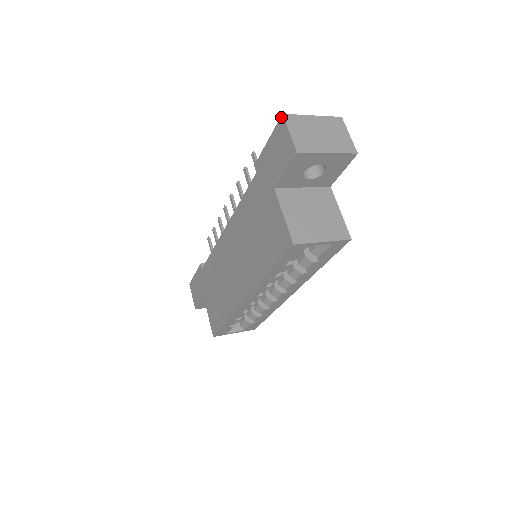
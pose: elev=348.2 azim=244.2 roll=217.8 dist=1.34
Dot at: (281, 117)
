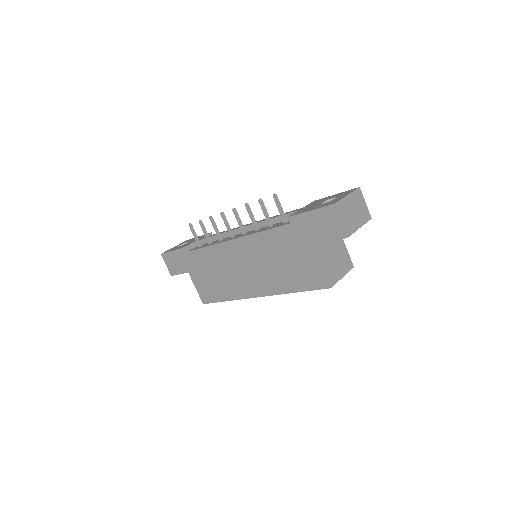
Dot at: (333, 205)
